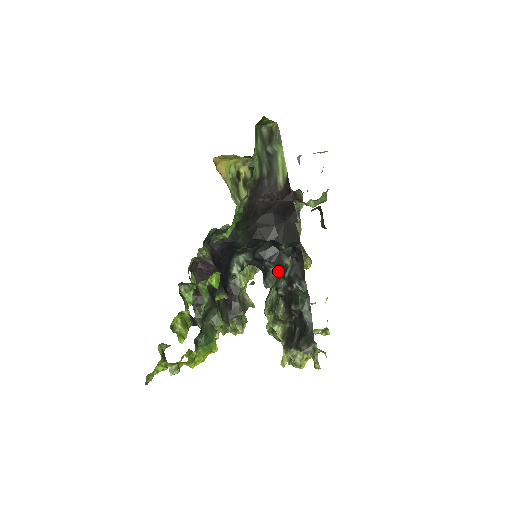
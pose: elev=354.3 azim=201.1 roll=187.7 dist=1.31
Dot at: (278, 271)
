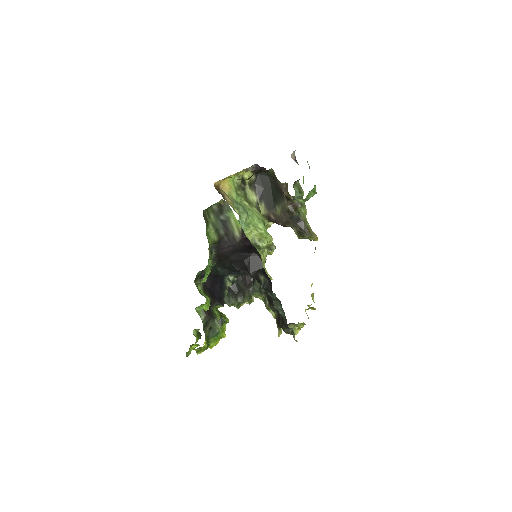
Dot at: (259, 282)
